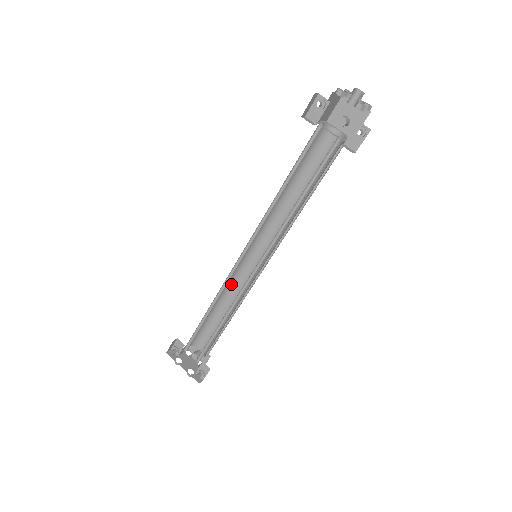
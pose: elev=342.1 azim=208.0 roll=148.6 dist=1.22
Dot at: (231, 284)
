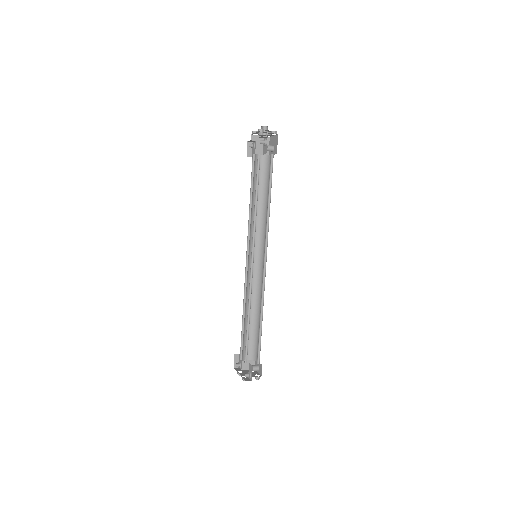
Dot at: (256, 291)
